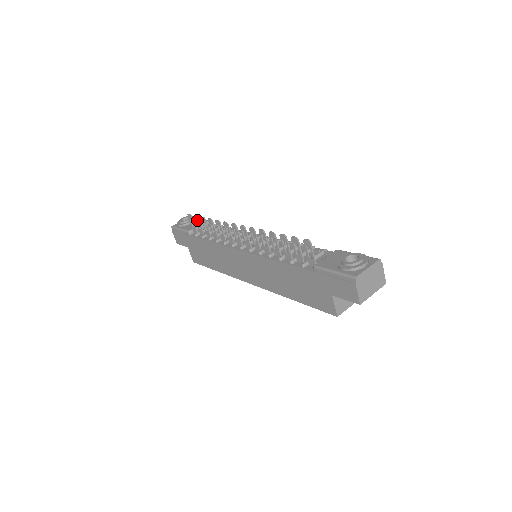
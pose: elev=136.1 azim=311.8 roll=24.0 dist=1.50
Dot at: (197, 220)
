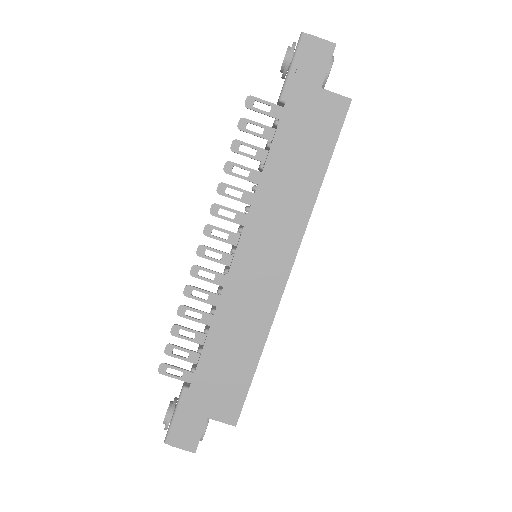
Dot at: (172, 350)
